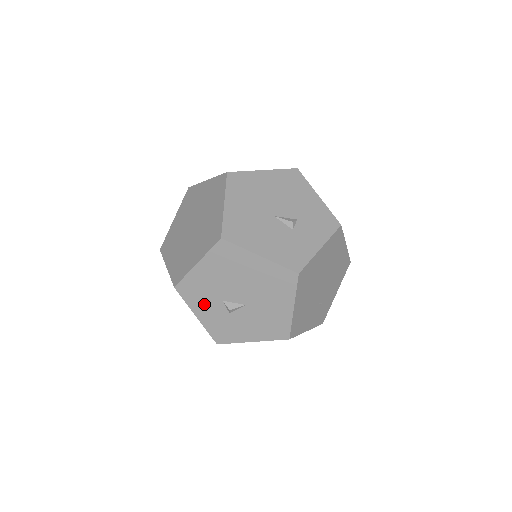
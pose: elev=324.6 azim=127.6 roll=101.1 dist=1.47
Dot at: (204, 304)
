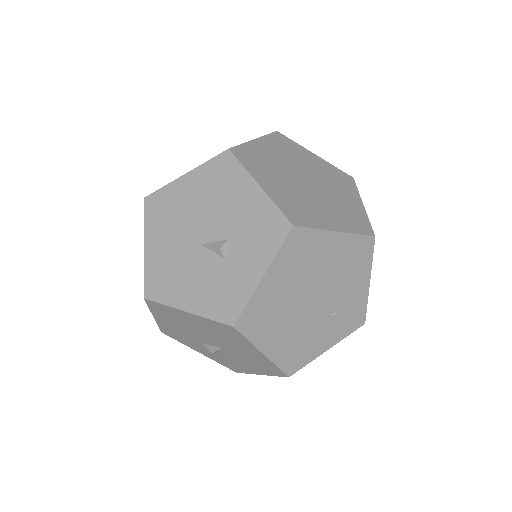
Dot at: (193, 345)
